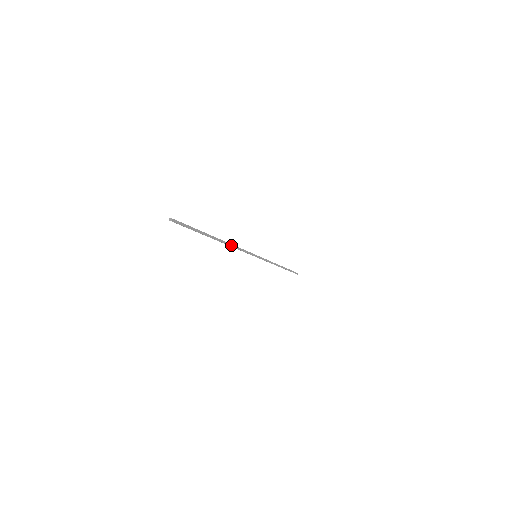
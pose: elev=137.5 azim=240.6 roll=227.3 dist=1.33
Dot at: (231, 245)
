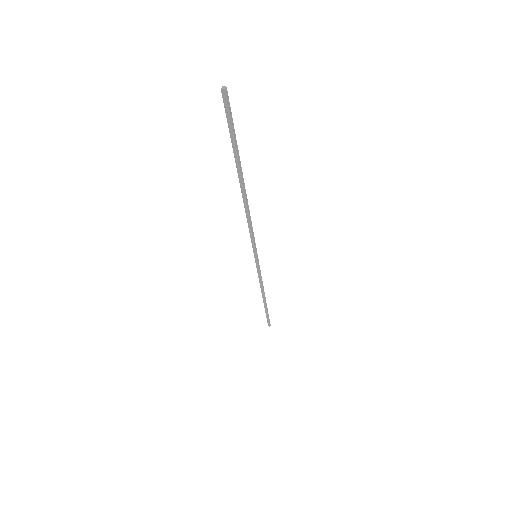
Dot at: (248, 209)
